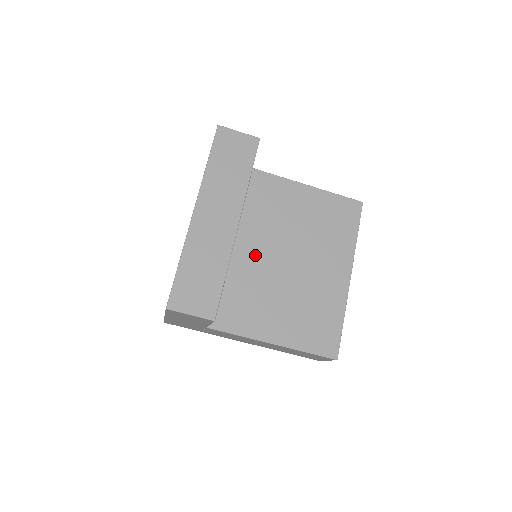
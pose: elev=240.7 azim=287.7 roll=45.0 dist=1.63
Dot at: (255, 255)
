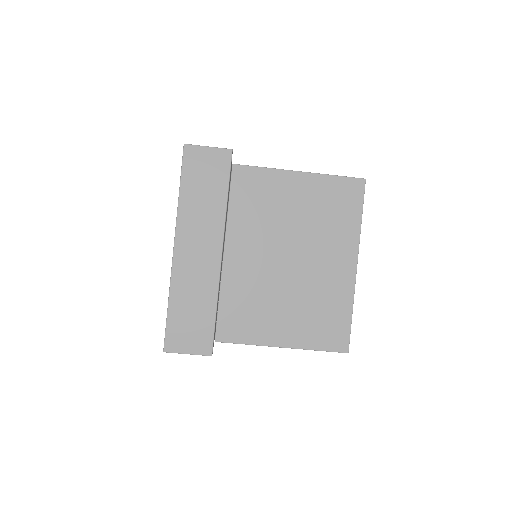
Dot at: (252, 261)
